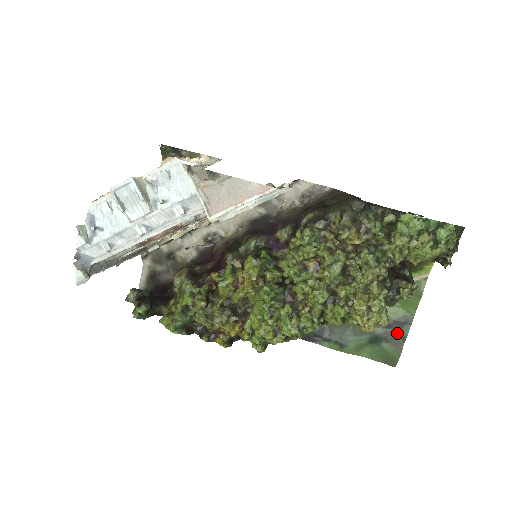
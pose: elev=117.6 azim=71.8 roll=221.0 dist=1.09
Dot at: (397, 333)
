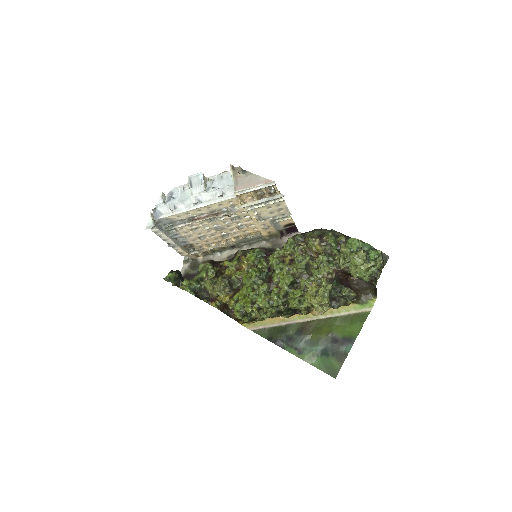
Dot at: (342, 349)
